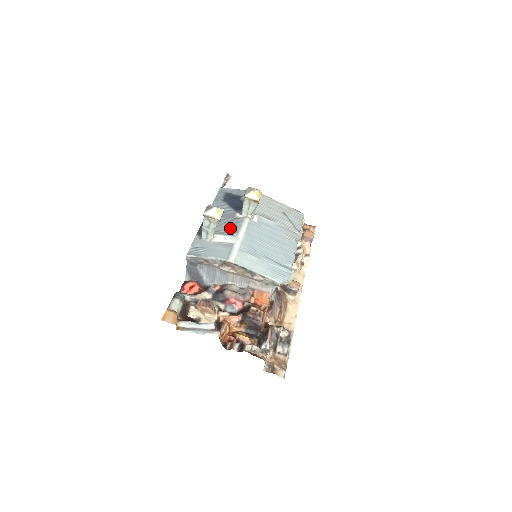
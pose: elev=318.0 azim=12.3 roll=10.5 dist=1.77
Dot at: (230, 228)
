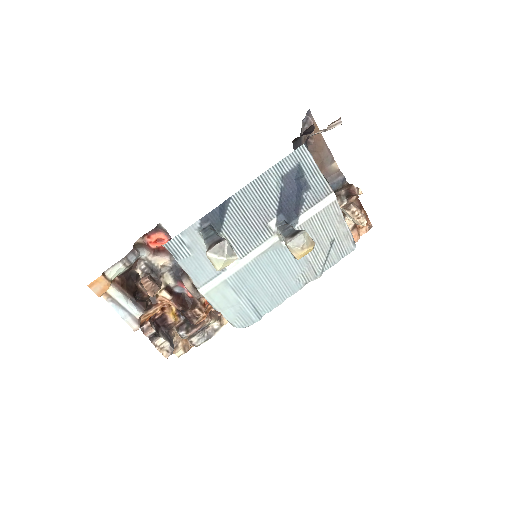
Dot at: (245, 240)
